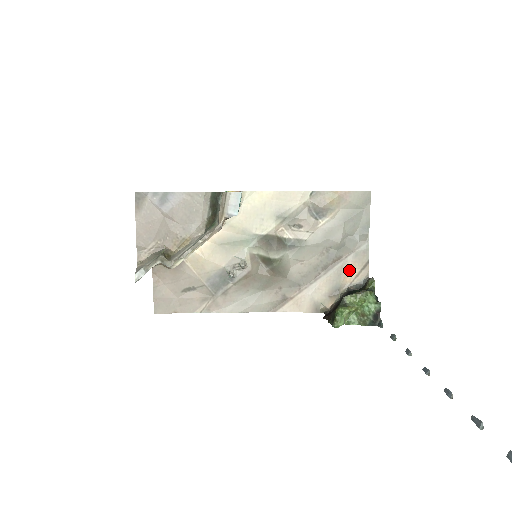
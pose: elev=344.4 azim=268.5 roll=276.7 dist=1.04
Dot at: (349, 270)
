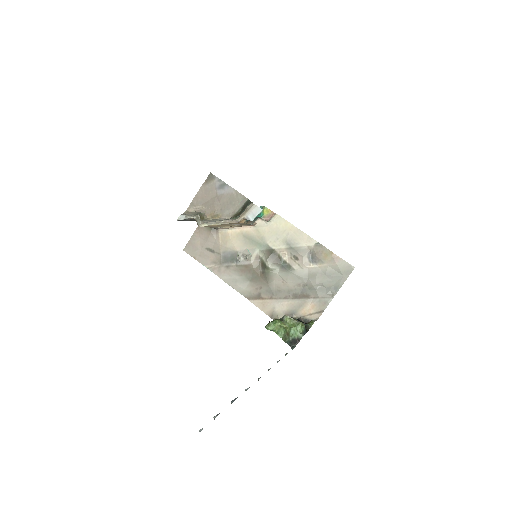
Dot at: (308, 307)
